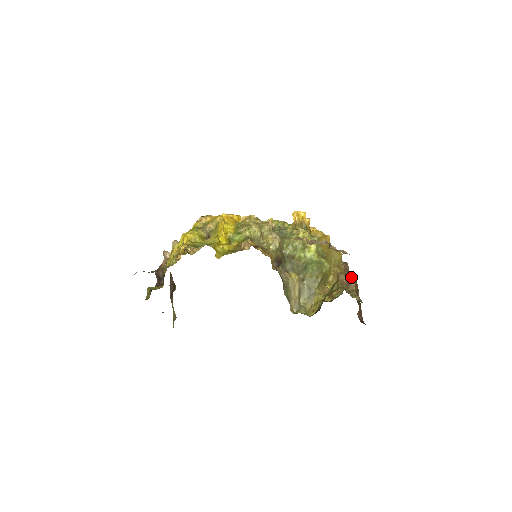
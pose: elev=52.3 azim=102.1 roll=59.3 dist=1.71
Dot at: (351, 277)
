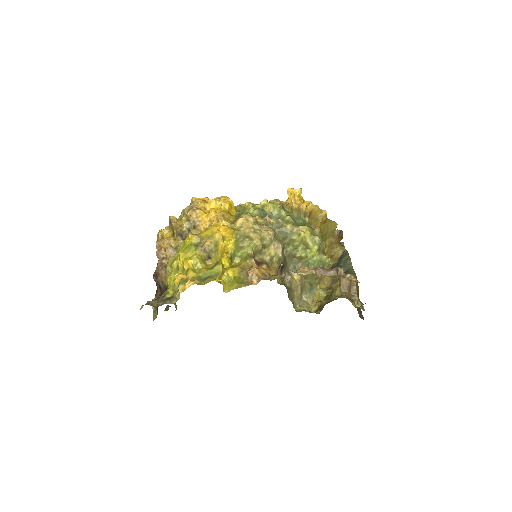
Dot at: occluded
